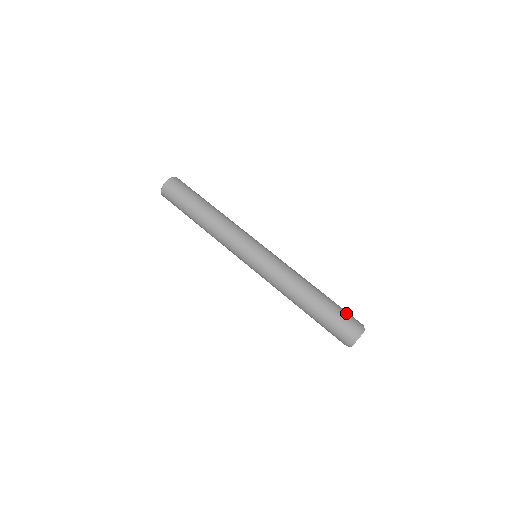
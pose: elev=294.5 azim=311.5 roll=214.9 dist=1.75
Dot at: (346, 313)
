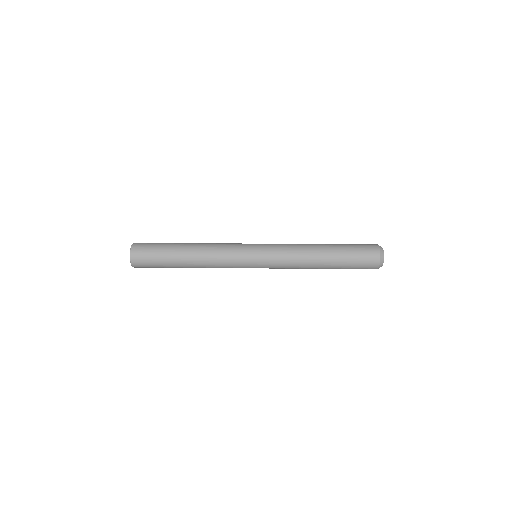
Dot at: occluded
